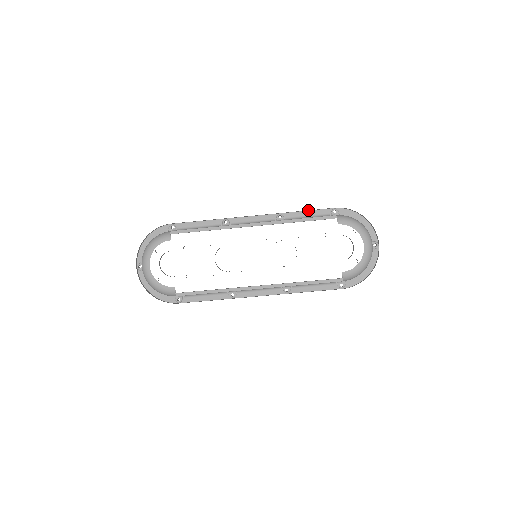
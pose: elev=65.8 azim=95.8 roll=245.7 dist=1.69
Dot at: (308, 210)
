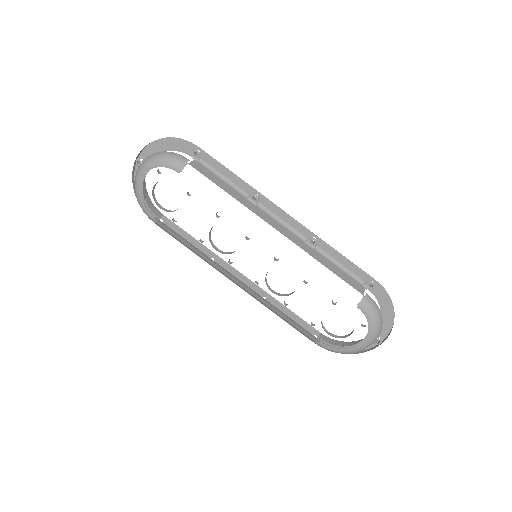
Dot at: (347, 259)
